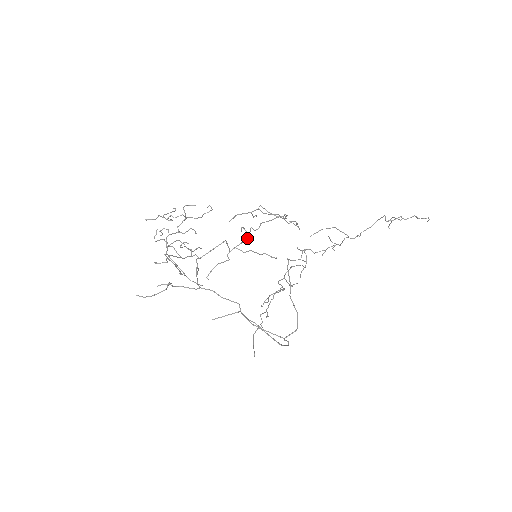
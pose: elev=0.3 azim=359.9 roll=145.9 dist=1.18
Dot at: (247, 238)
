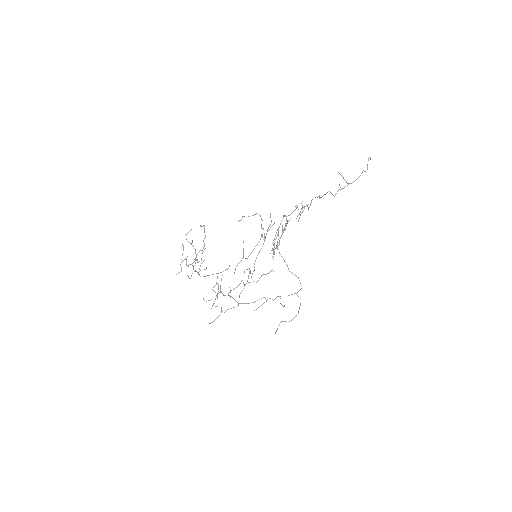
Dot at: occluded
